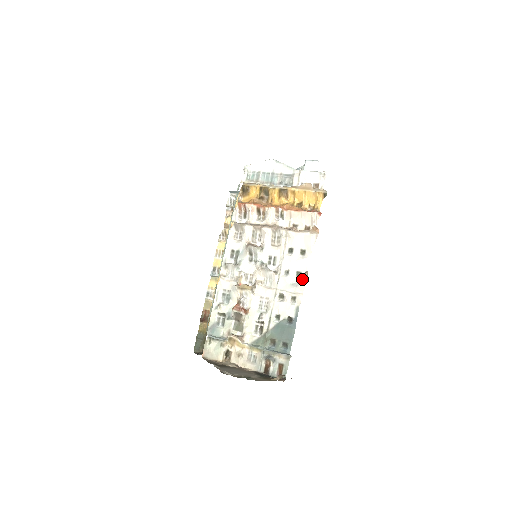
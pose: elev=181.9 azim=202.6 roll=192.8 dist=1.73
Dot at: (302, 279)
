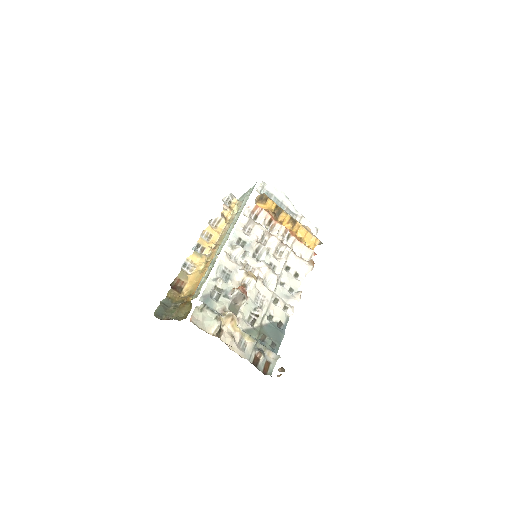
Dot at: (295, 295)
